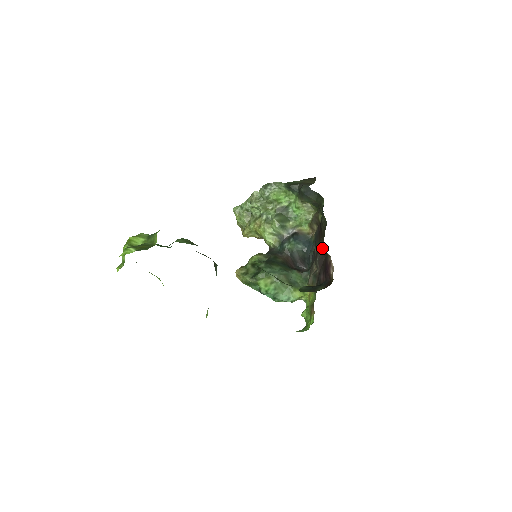
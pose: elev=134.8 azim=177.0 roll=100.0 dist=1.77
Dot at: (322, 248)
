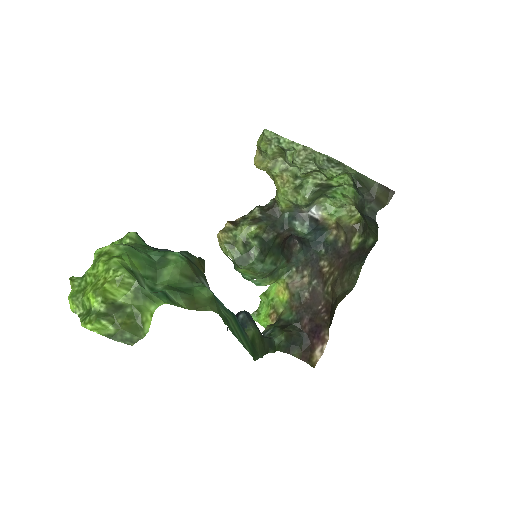
Dot at: (329, 290)
